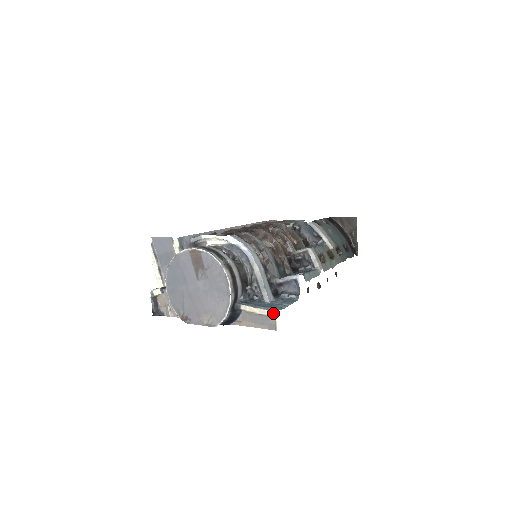
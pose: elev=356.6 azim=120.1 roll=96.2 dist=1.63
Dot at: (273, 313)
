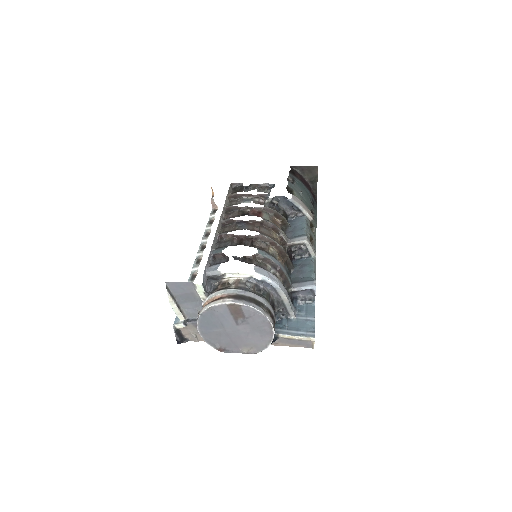
Dot at: (312, 339)
